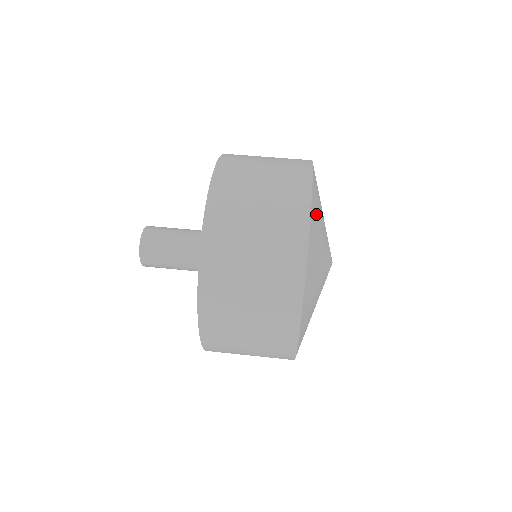
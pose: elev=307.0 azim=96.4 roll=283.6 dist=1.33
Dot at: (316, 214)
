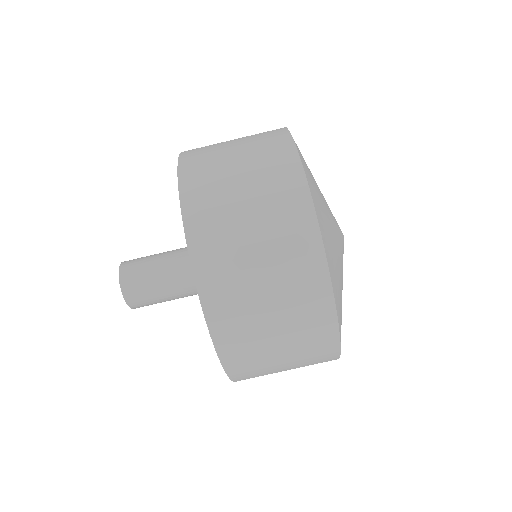
Dot at: (312, 182)
